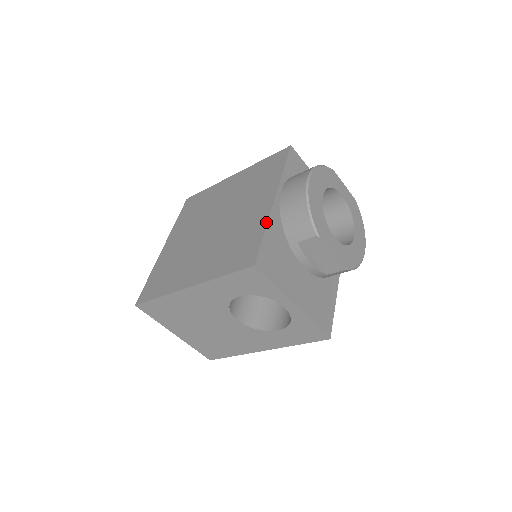
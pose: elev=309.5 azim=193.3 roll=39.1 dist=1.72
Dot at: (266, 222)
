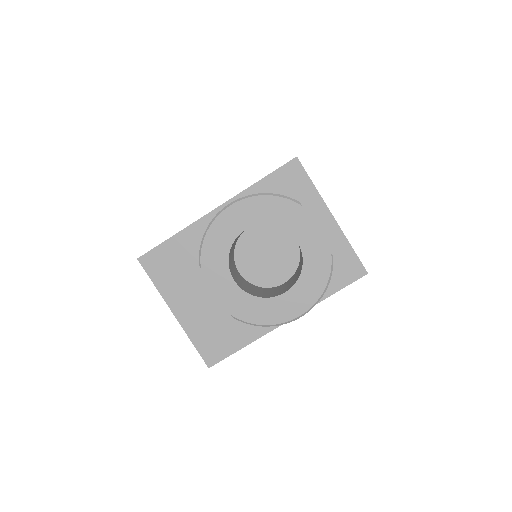
Dot at: occluded
